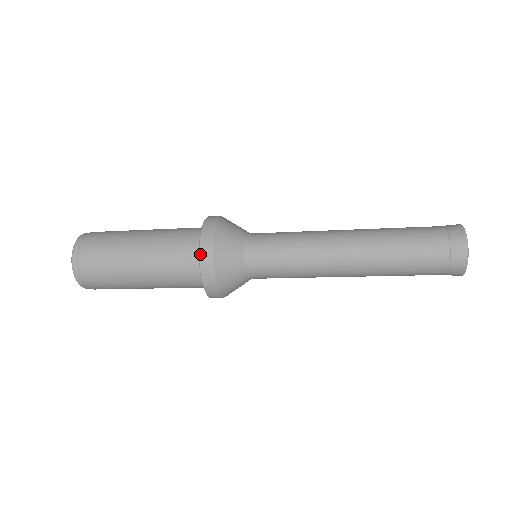
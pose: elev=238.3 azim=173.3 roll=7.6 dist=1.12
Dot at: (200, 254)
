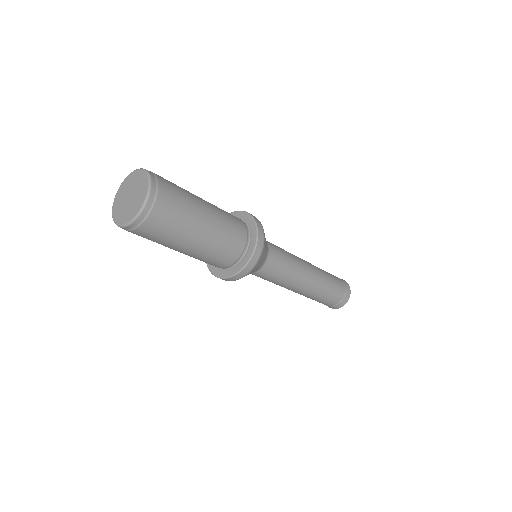
Dot at: (252, 216)
